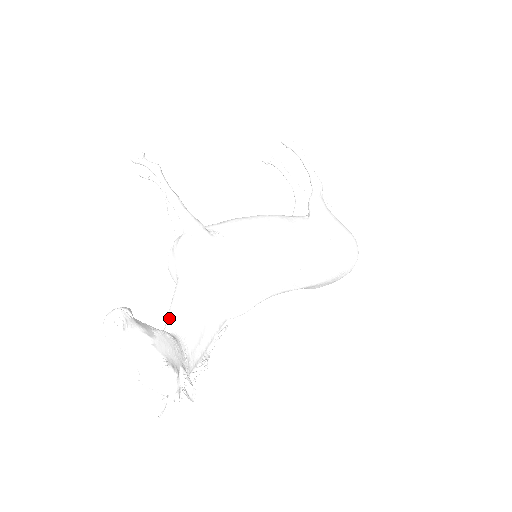
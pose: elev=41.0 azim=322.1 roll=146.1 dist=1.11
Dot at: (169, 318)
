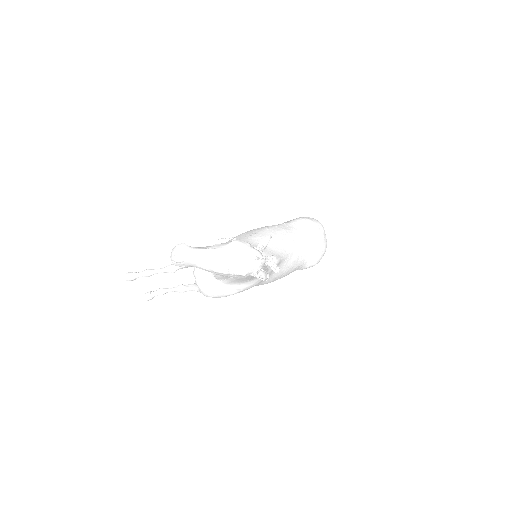
Dot at: occluded
